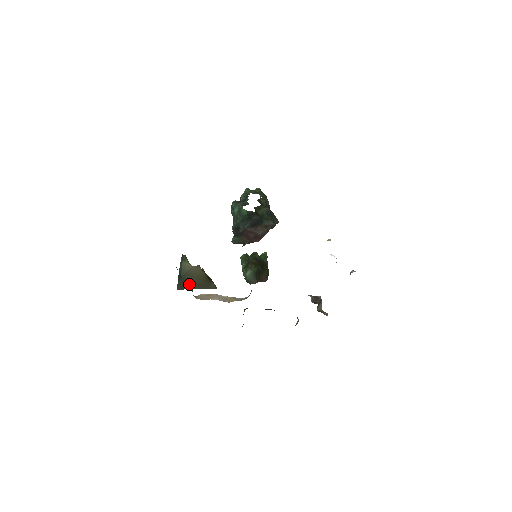
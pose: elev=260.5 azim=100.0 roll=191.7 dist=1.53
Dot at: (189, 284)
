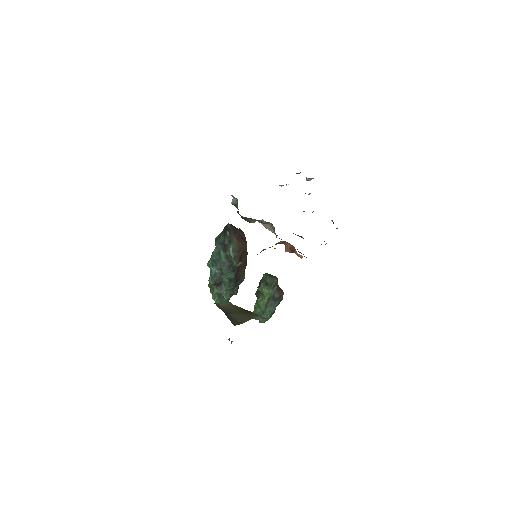
Dot at: occluded
